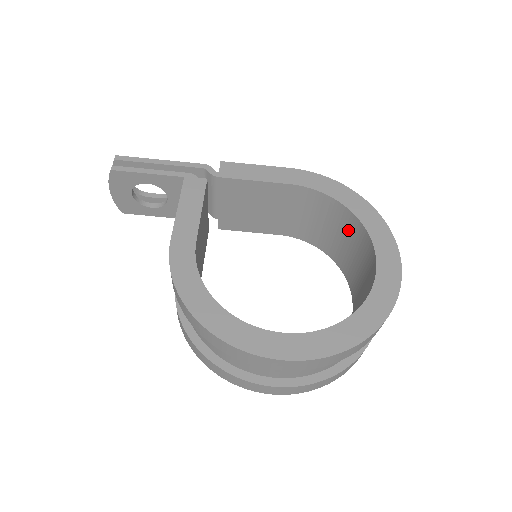
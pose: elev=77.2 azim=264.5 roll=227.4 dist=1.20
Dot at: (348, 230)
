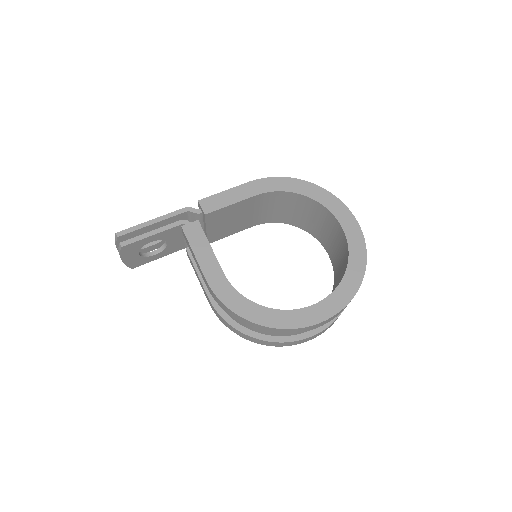
Dot at: (307, 208)
